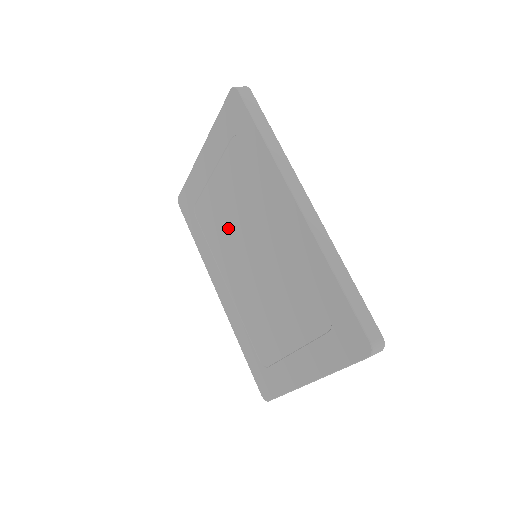
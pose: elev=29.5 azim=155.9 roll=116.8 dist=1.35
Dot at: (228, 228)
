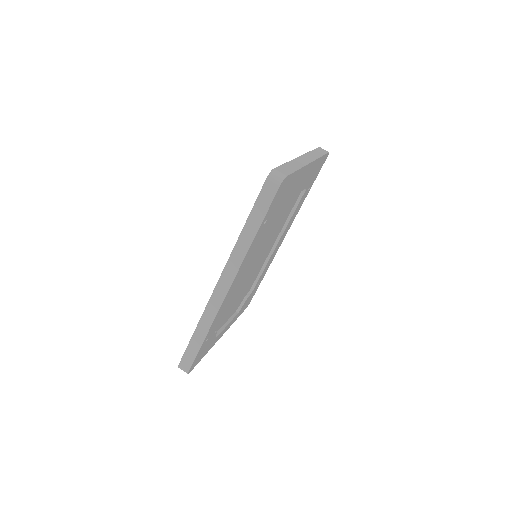
Dot at: occluded
